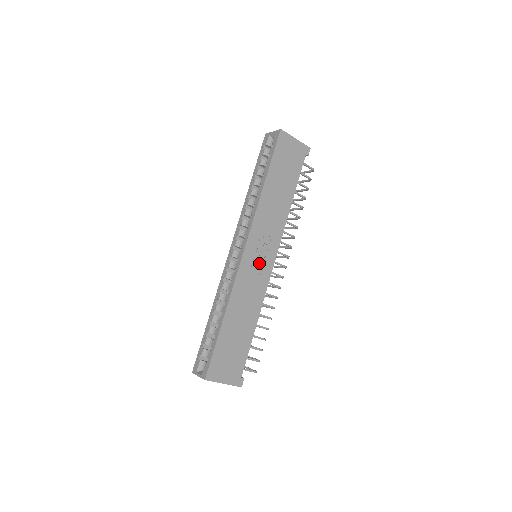
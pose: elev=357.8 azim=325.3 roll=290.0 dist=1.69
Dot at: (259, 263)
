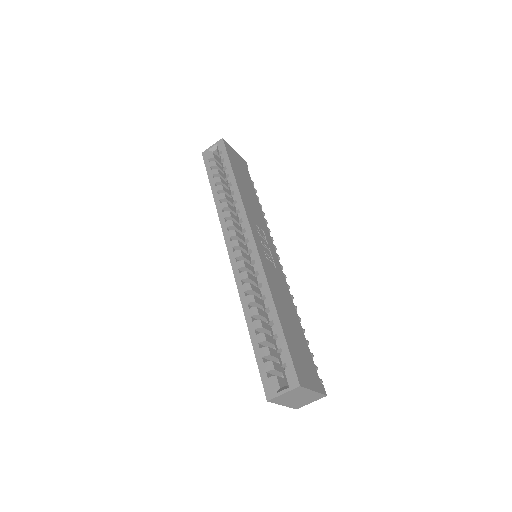
Dot at: (269, 255)
